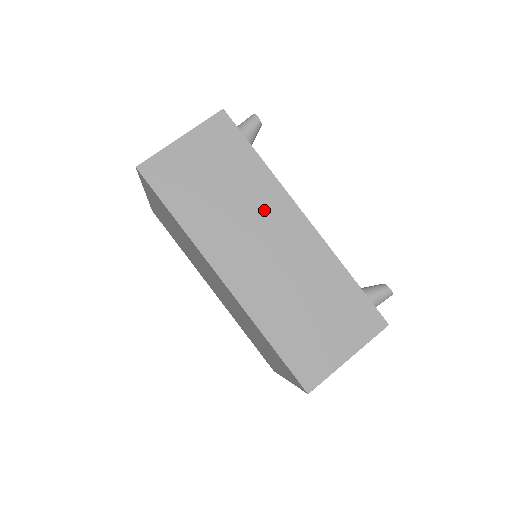
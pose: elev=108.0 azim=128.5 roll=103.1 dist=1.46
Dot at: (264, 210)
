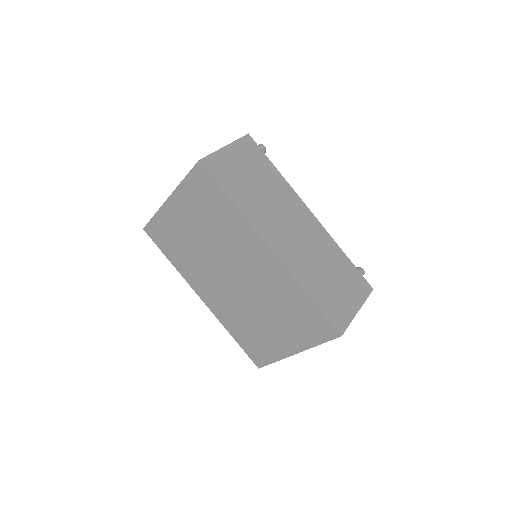
Dot at: (287, 204)
